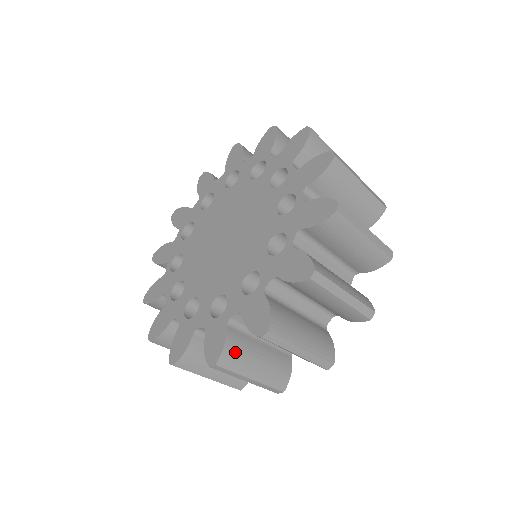
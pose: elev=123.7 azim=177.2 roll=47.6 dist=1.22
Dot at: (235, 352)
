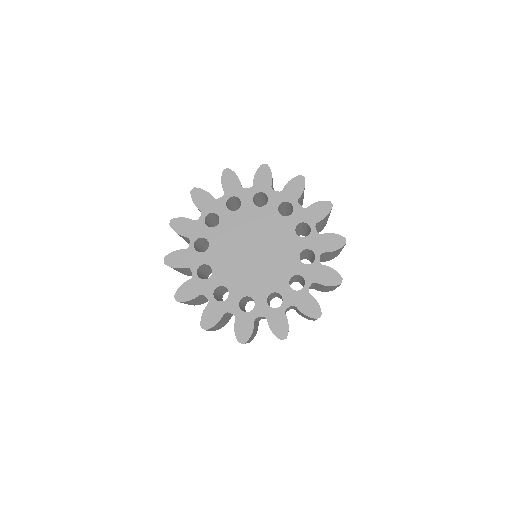
Dot at: occluded
